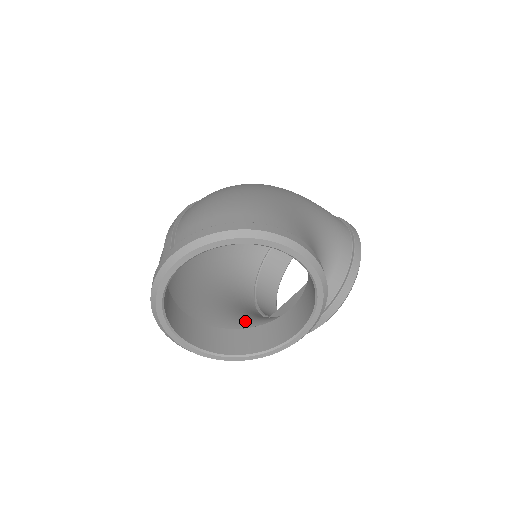
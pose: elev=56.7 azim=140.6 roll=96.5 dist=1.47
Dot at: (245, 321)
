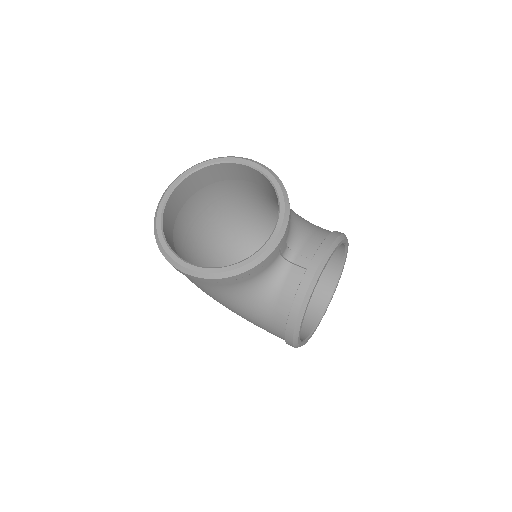
Dot at: occluded
